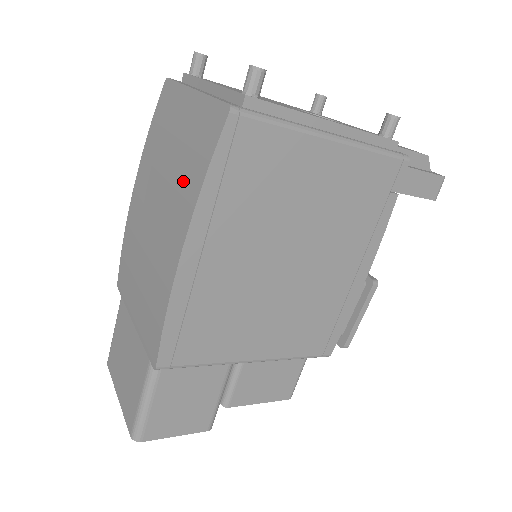
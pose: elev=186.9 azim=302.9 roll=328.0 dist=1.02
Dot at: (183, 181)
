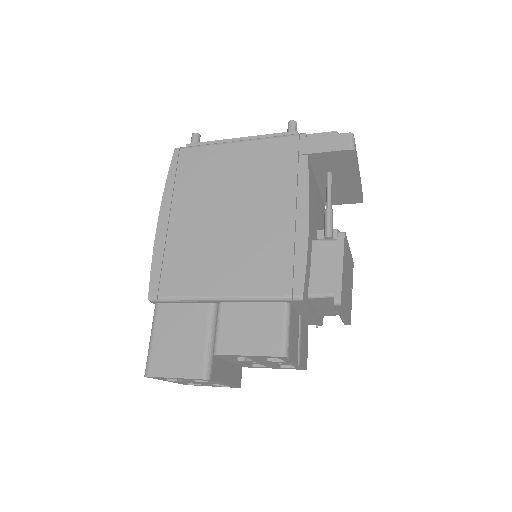
Dot at: occluded
